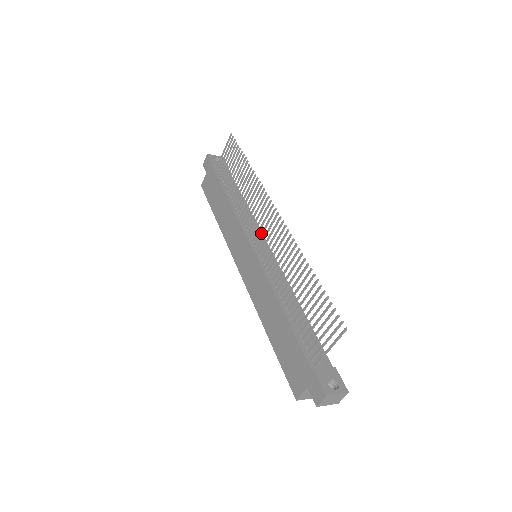
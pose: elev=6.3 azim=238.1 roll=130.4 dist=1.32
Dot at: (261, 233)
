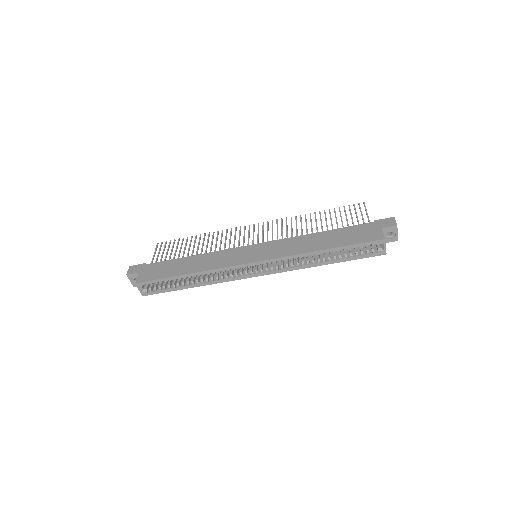
Dot at: (253, 238)
